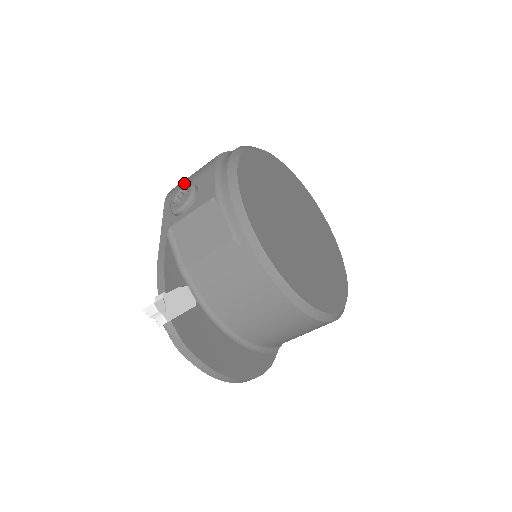
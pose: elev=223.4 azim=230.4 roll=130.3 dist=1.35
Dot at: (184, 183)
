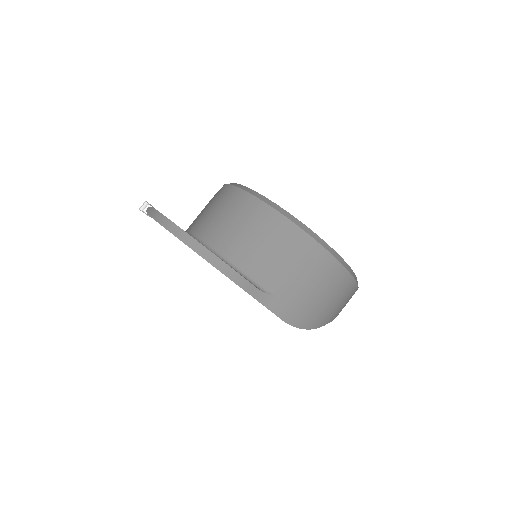
Dot at: occluded
